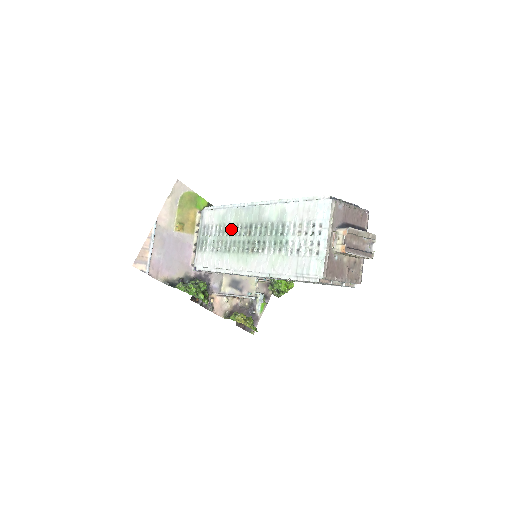
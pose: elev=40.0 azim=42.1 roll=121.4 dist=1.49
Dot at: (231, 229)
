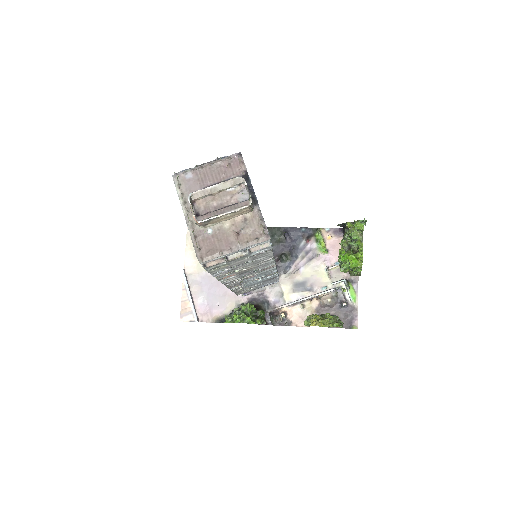
Dot at: occluded
